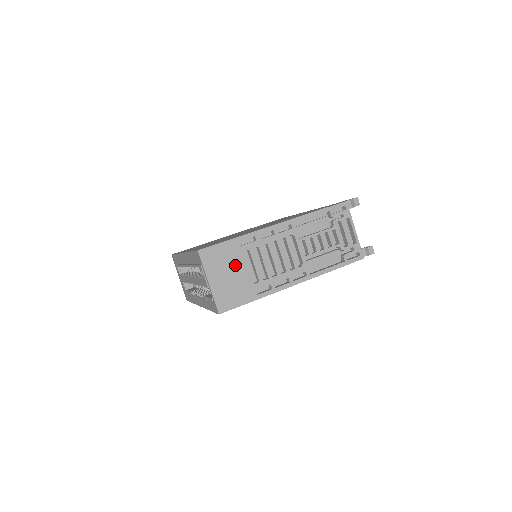
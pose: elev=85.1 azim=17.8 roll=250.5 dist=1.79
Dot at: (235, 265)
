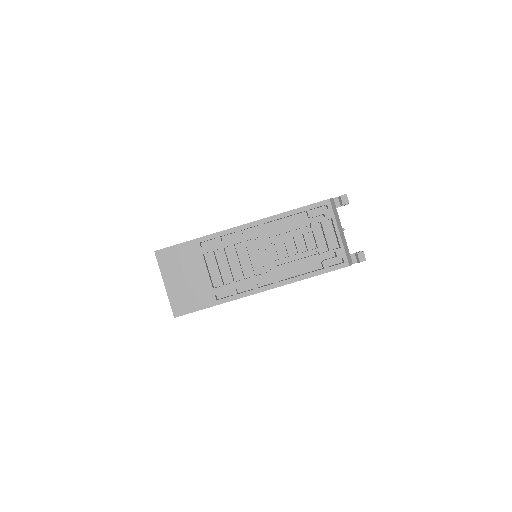
Dot at: (193, 268)
